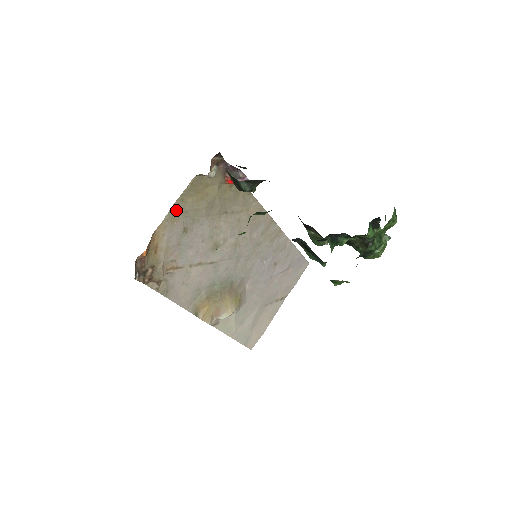
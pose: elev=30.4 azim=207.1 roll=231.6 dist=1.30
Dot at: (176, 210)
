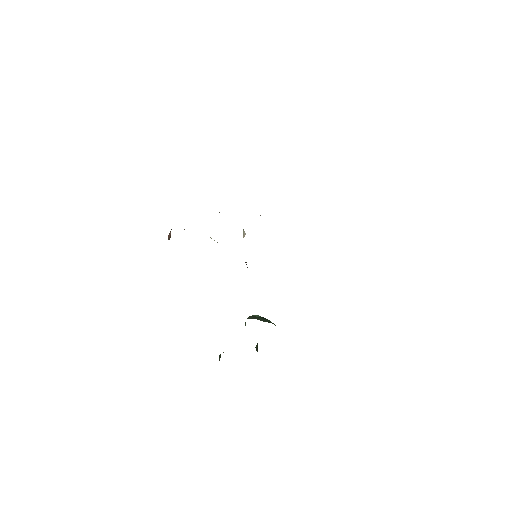
Dot at: occluded
